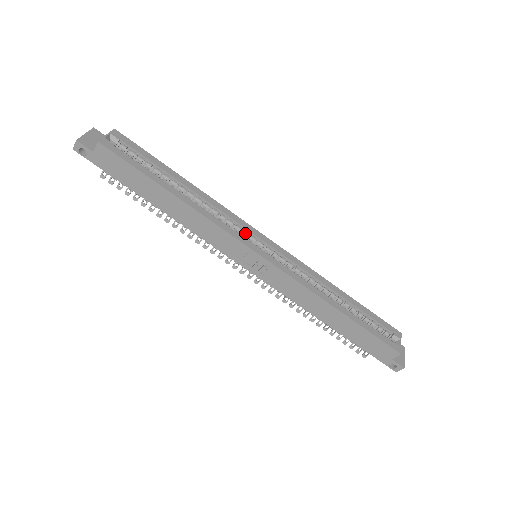
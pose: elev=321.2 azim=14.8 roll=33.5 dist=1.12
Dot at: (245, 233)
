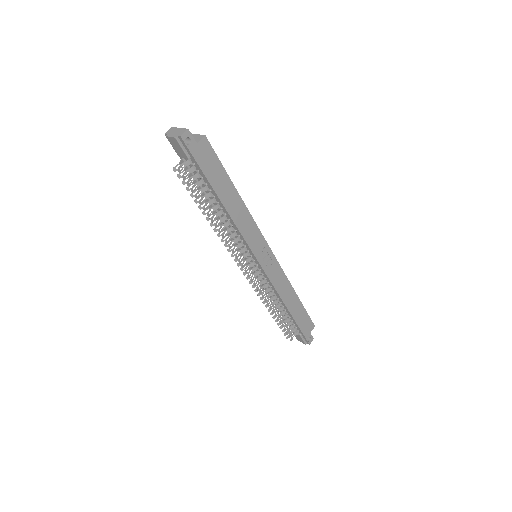
Dot at: occluded
